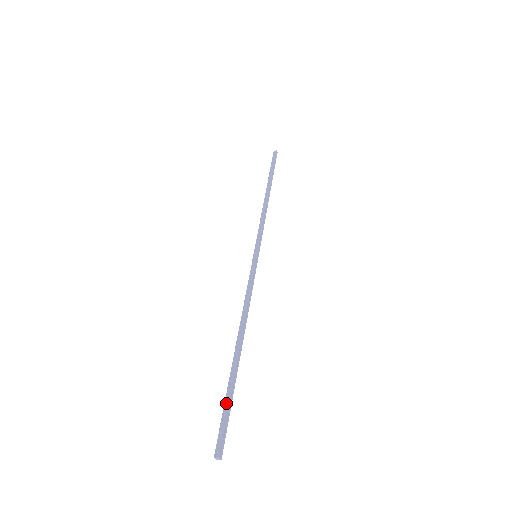
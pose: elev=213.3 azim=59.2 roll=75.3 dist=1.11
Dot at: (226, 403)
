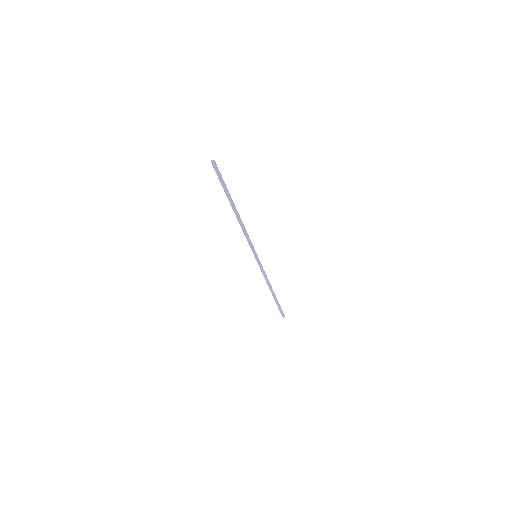
Dot at: (223, 183)
